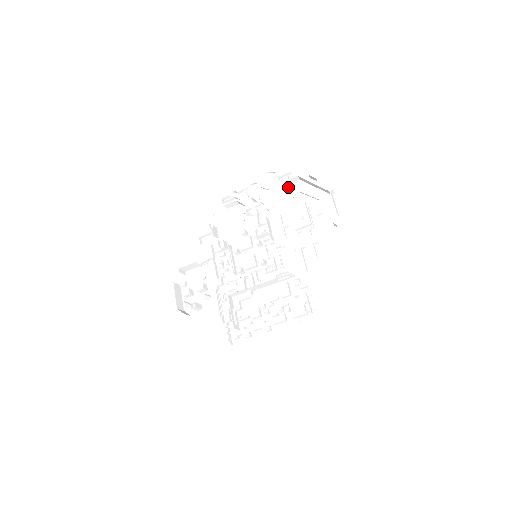
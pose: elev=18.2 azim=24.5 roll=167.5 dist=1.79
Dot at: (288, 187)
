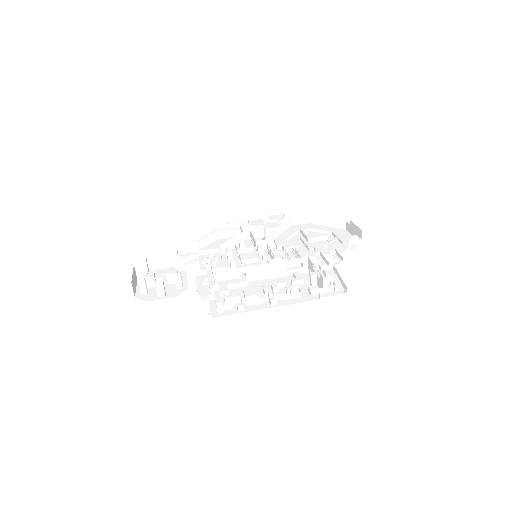
Dot at: (295, 226)
